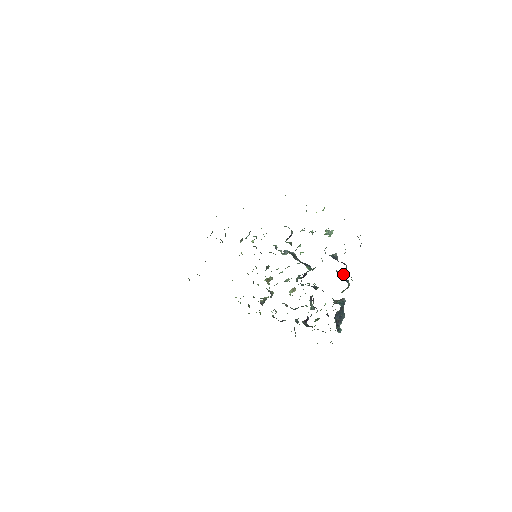
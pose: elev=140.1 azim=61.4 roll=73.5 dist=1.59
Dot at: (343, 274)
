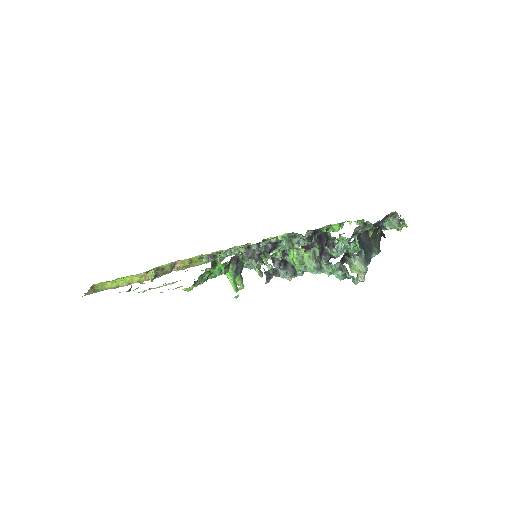
Dot at: occluded
